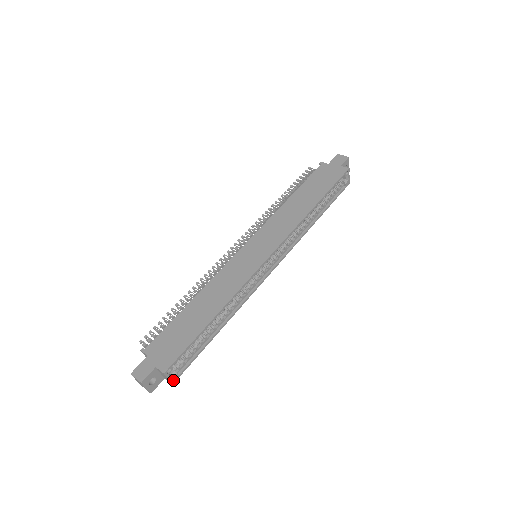
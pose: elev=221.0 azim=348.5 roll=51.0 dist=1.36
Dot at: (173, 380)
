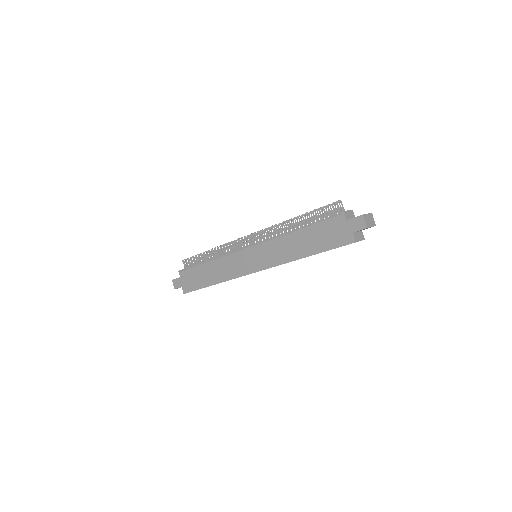
Dot at: occluded
